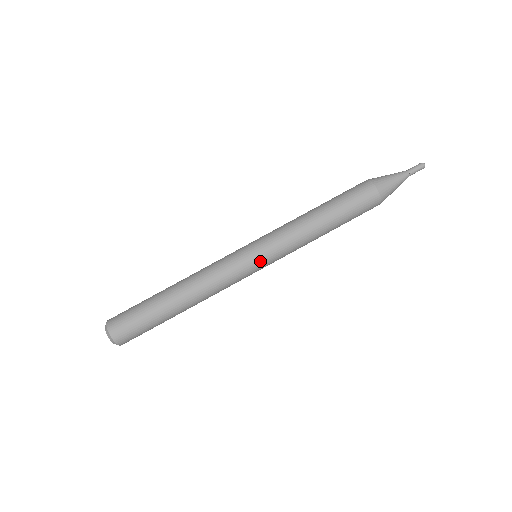
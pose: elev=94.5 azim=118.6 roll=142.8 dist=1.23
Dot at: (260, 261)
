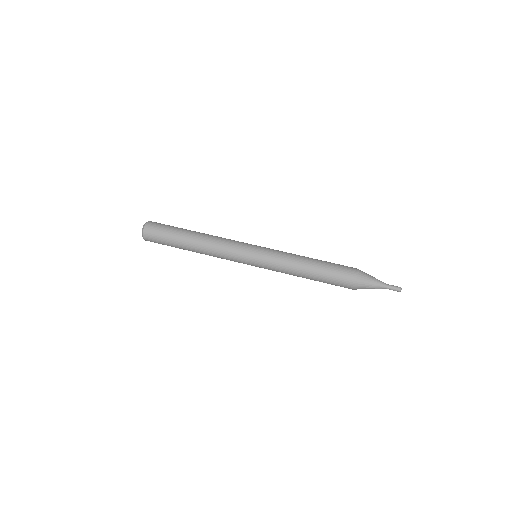
Dot at: (254, 260)
